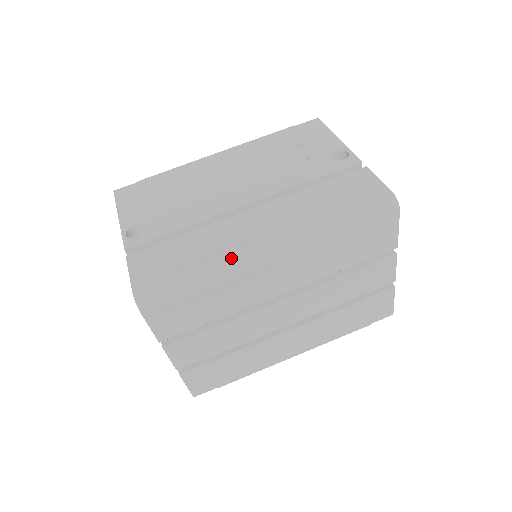
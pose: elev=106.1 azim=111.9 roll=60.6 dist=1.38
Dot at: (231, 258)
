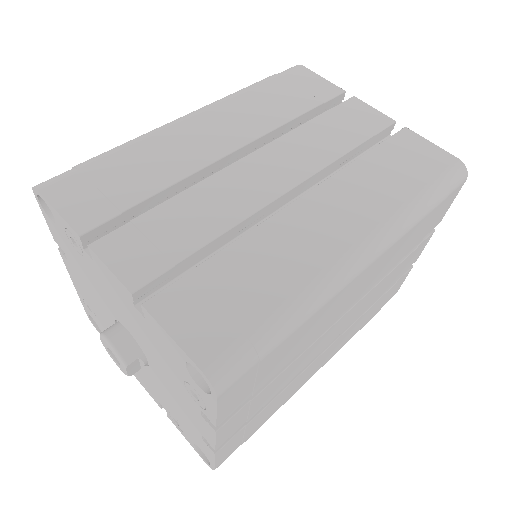
Dot at: occluded
